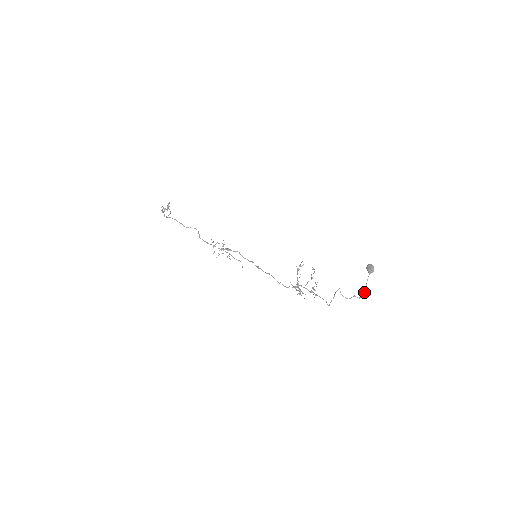
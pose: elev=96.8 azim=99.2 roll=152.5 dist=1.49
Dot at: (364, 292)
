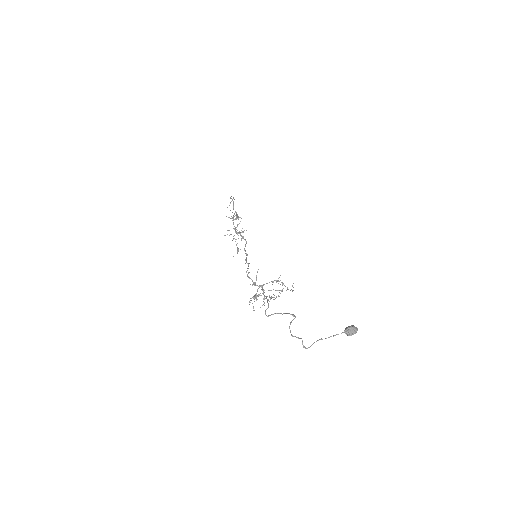
Dot at: (317, 340)
